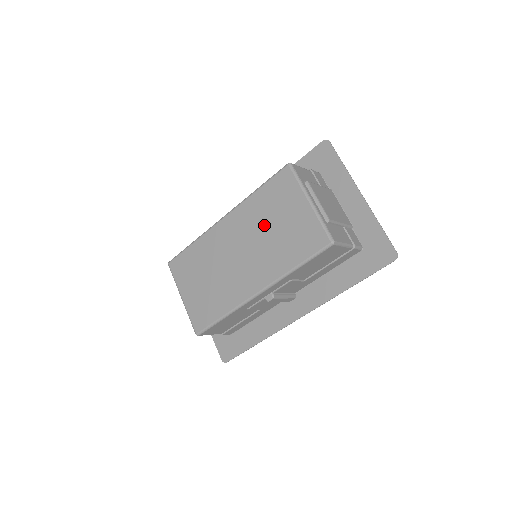
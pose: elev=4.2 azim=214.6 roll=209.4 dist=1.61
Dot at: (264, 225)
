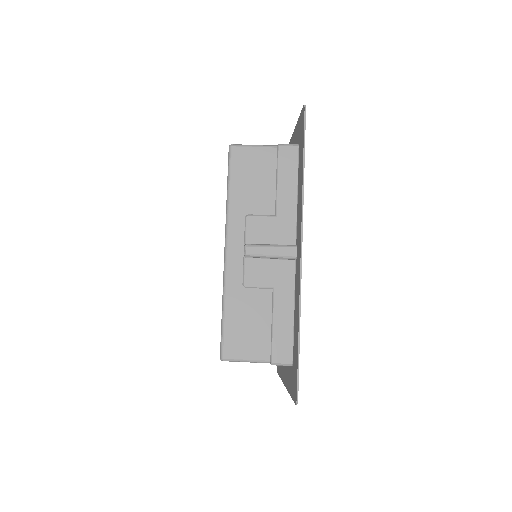
Dot at: occluded
